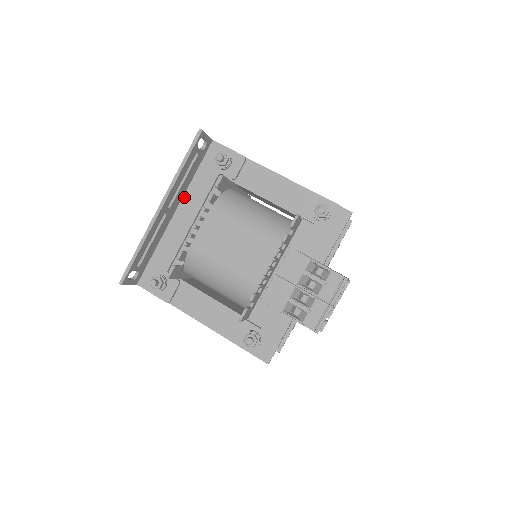
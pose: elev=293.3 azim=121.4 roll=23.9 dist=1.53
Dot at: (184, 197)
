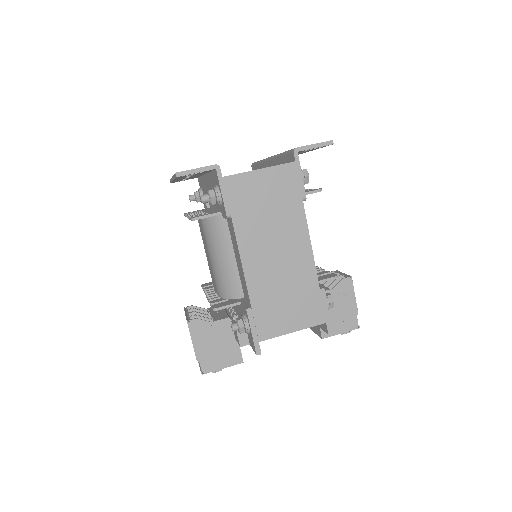
Dot at: (207, 174)
